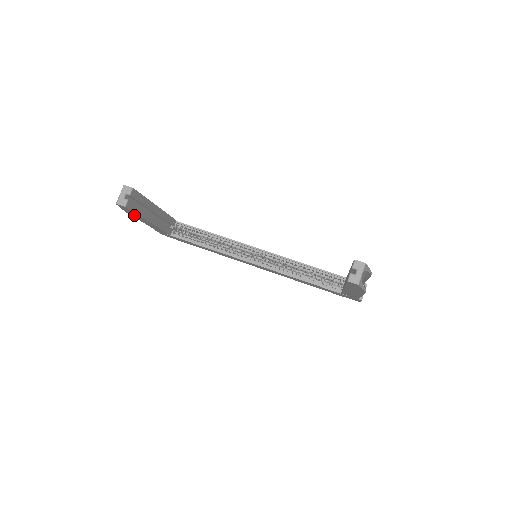
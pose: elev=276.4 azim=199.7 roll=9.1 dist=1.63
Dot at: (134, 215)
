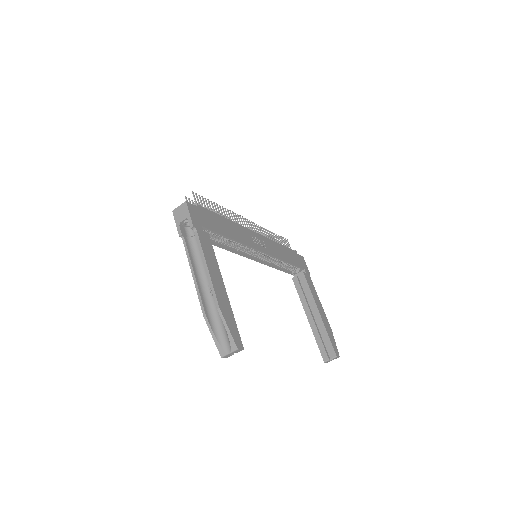
Dot at: (208, 313)
